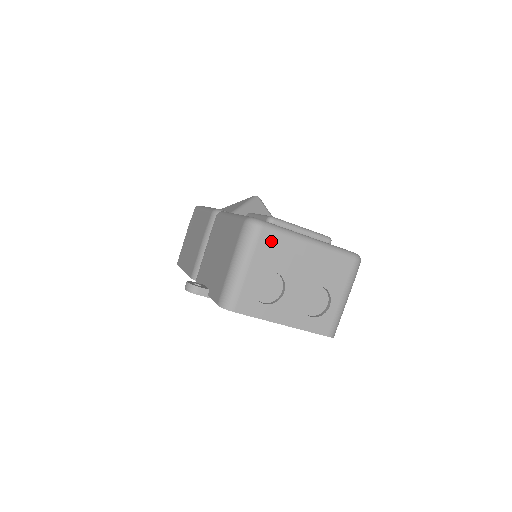
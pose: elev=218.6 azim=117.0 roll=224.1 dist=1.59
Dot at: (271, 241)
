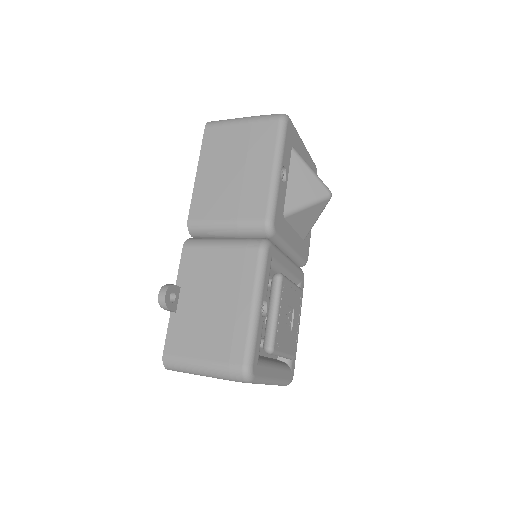
Dot at: occluded
